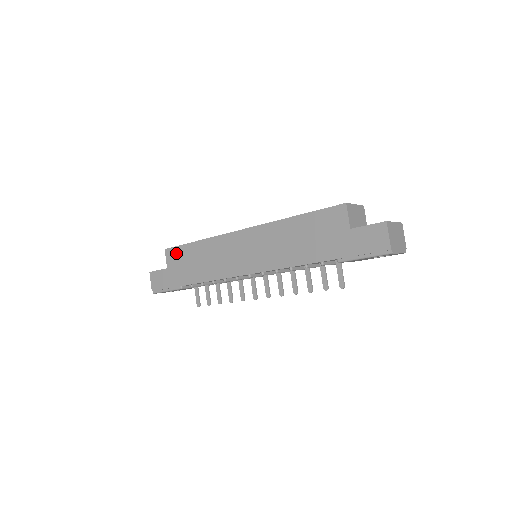
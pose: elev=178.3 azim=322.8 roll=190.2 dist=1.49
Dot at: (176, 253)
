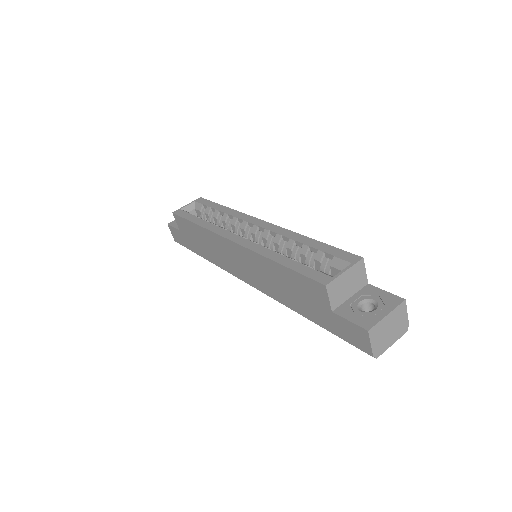
Dot at: (182, 223)
